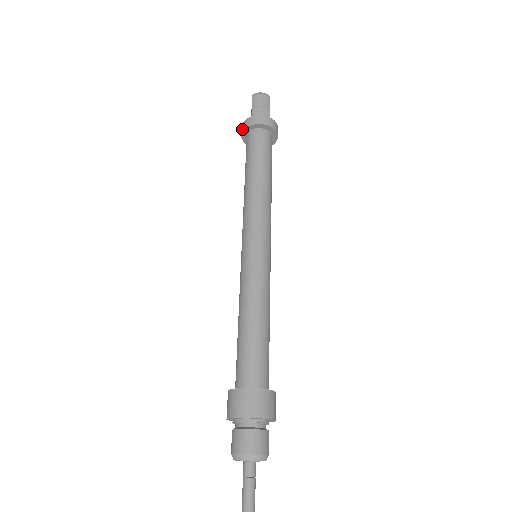
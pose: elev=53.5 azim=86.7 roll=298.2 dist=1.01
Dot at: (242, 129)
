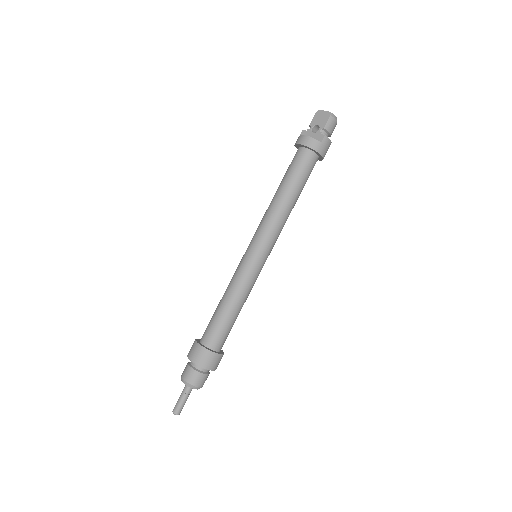
Dot at: (307, 143)
